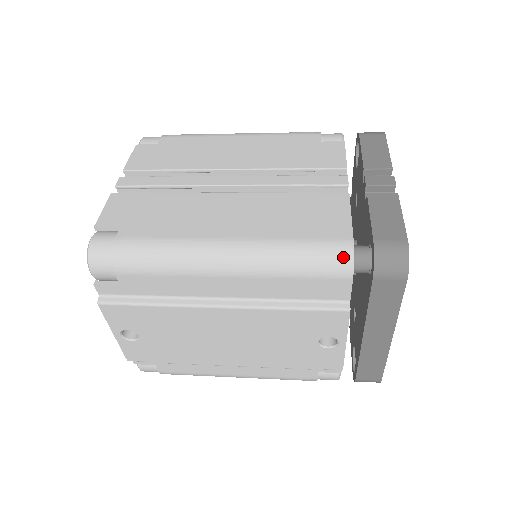
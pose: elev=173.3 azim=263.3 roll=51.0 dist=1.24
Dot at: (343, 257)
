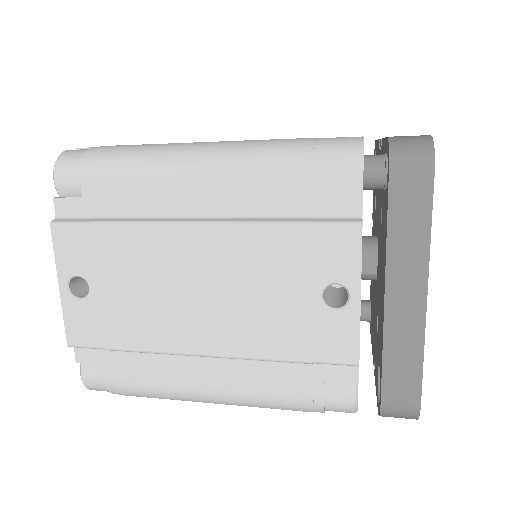
Dot at: (350, 145)
